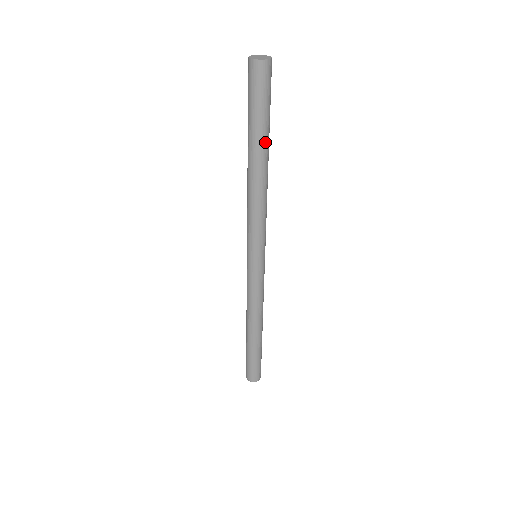
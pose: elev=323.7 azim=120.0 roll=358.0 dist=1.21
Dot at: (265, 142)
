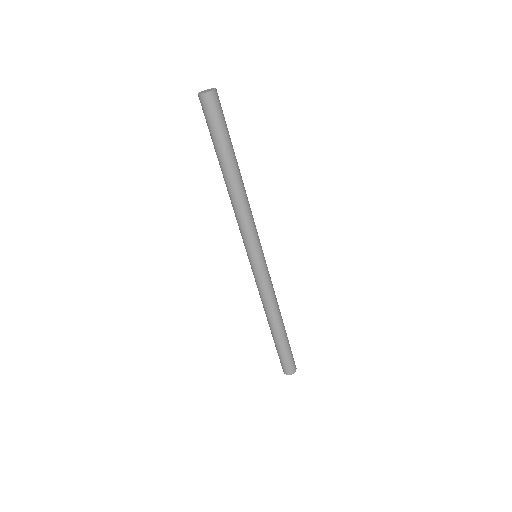
Dot at: (231, 156)
